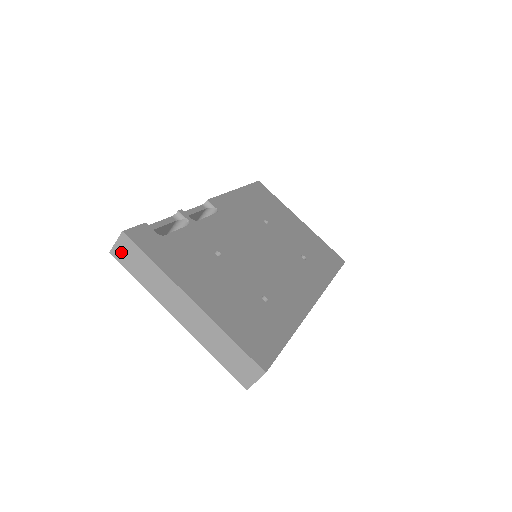
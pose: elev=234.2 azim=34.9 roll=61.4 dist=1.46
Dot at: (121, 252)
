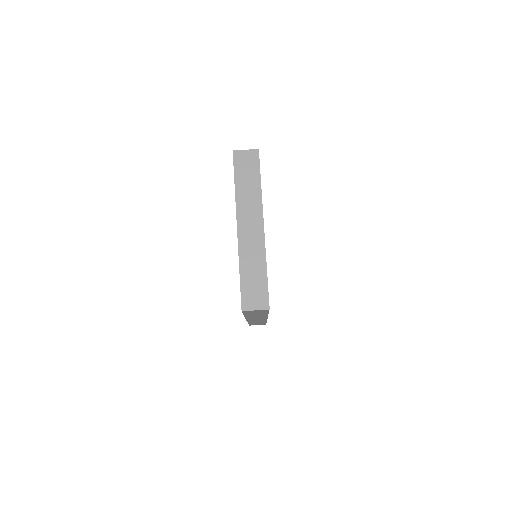
Dot at: (243, 158)
